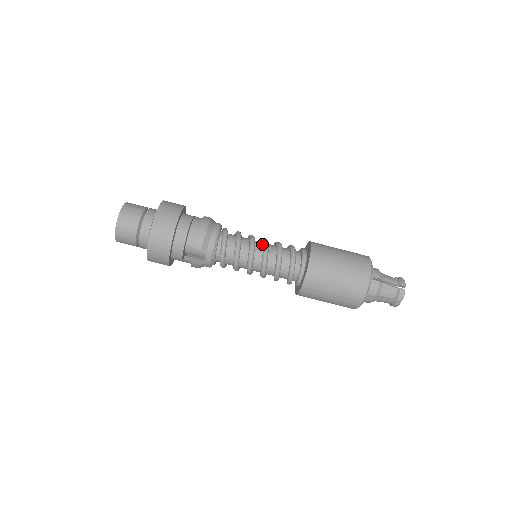
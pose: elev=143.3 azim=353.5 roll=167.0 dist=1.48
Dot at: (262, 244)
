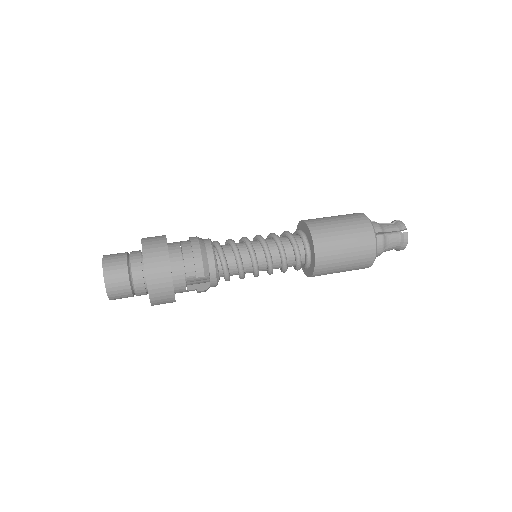
Dot at: (259, 243)
